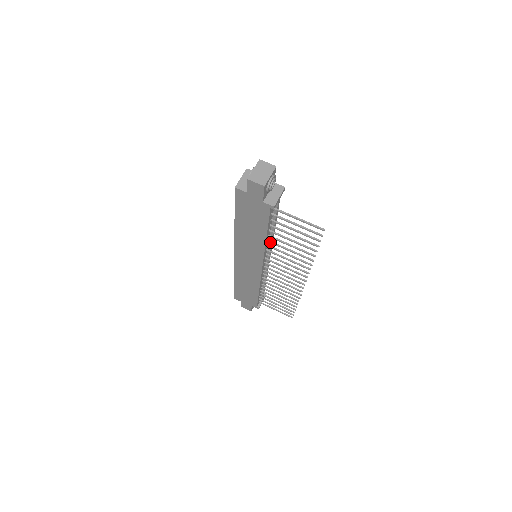
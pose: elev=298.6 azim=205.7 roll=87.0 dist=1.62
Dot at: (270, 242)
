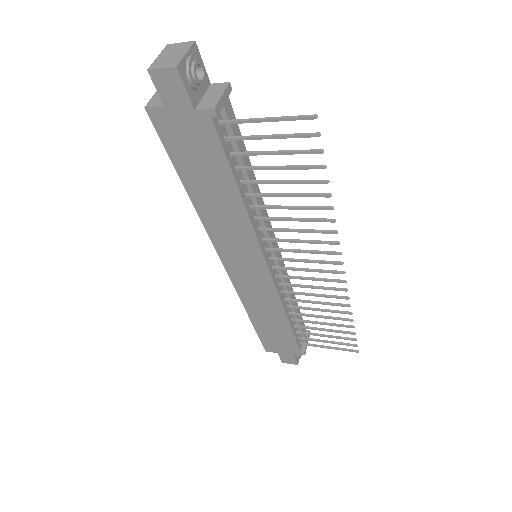
Dot at: (254, 207)
